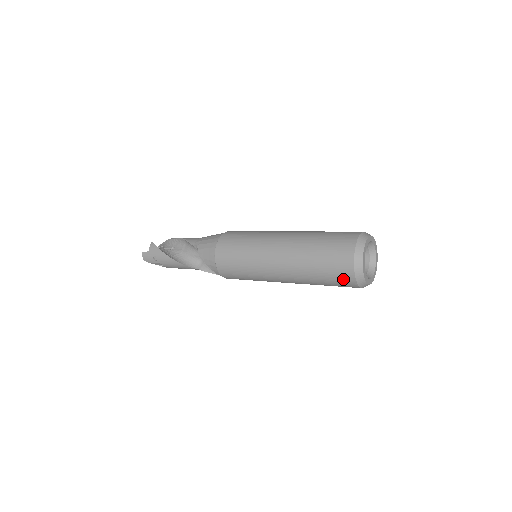
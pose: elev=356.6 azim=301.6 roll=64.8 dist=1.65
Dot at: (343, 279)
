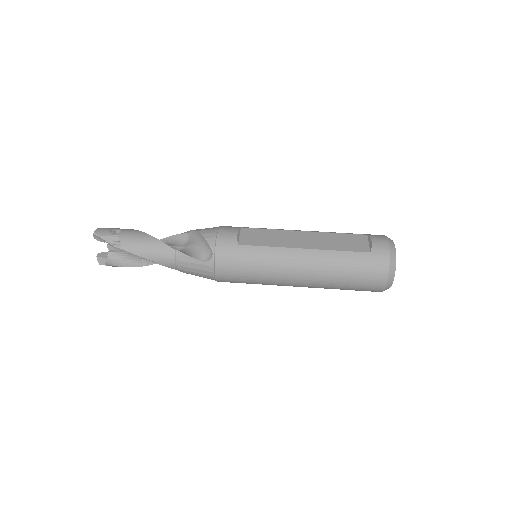
Dot at: occluded
